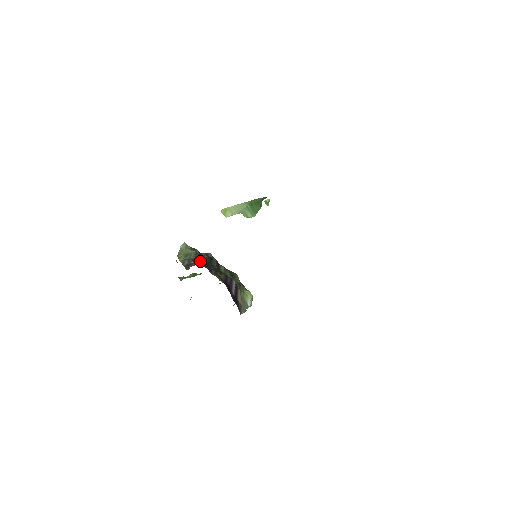
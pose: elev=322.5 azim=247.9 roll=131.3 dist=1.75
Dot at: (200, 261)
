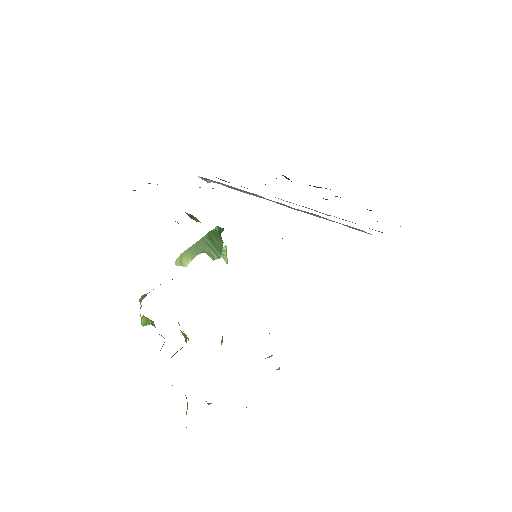
Dot at: occluded
